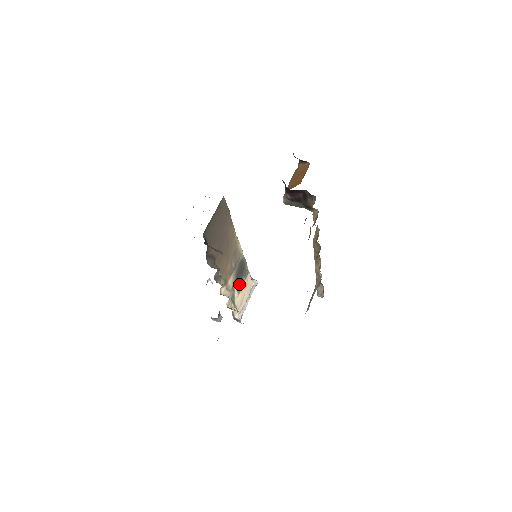
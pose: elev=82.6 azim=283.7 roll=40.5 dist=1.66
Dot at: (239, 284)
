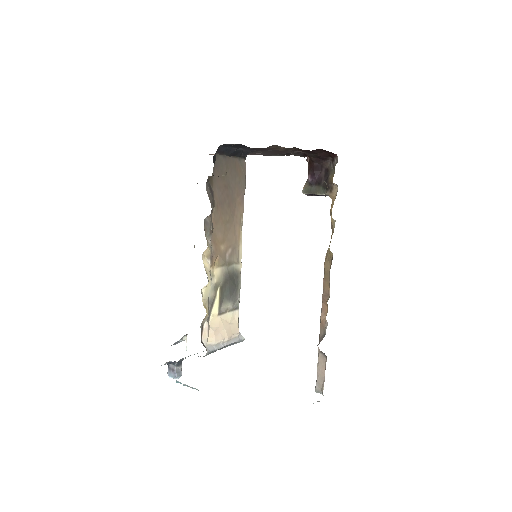
Dot at: (223, 302)
